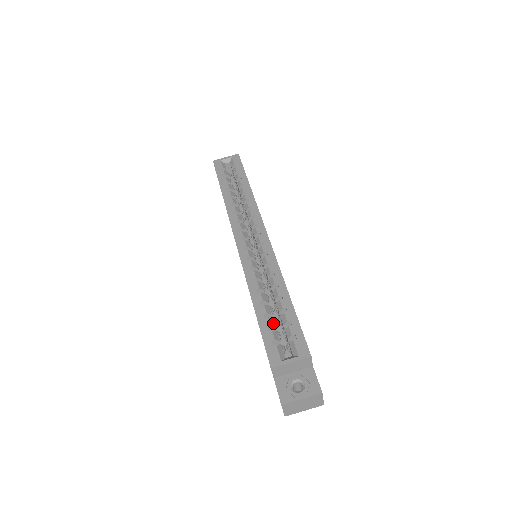
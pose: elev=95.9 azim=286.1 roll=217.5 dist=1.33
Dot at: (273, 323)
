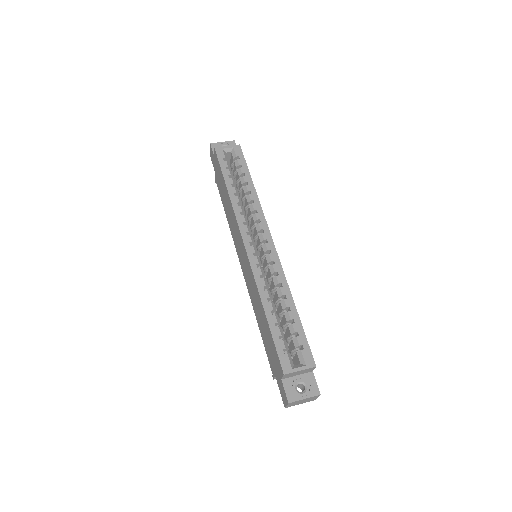
Dot at: occluded
